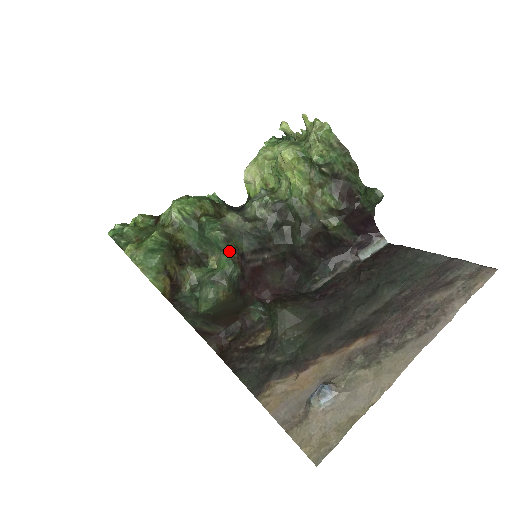
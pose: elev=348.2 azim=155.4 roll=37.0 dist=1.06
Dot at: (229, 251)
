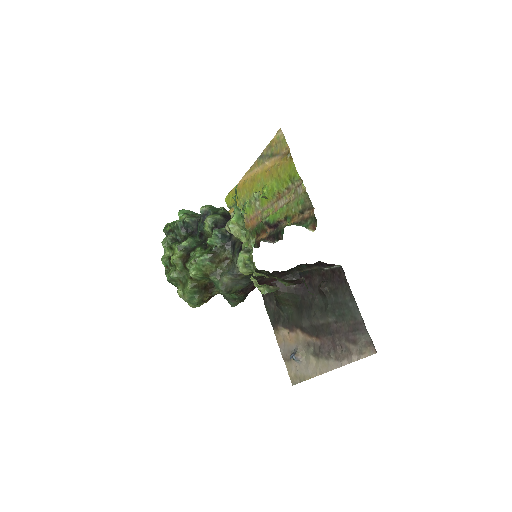
Dot at: (233, 293)
